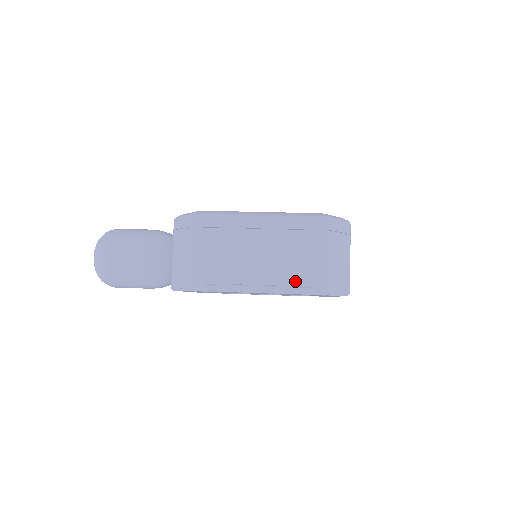
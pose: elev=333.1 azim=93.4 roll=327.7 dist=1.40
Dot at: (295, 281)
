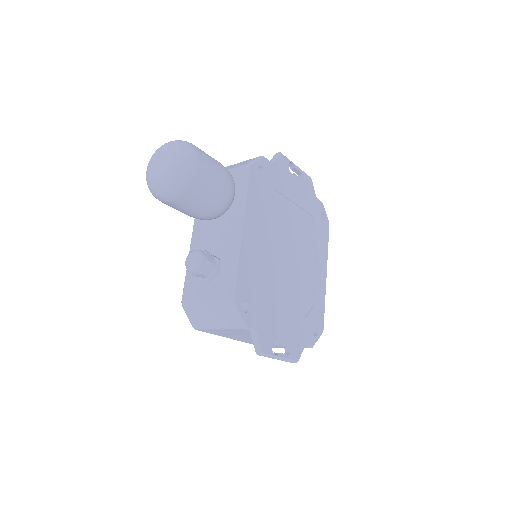
Dot at: occluded
